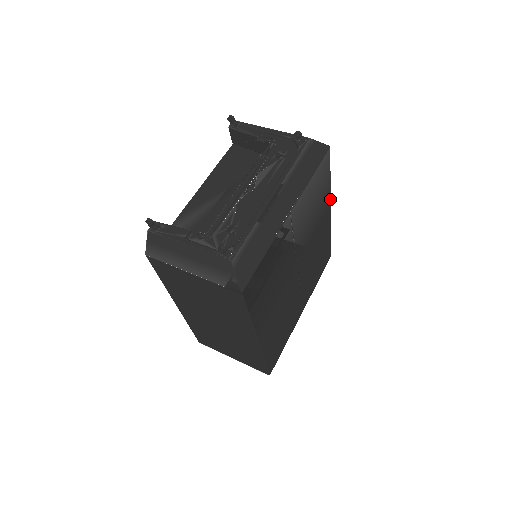
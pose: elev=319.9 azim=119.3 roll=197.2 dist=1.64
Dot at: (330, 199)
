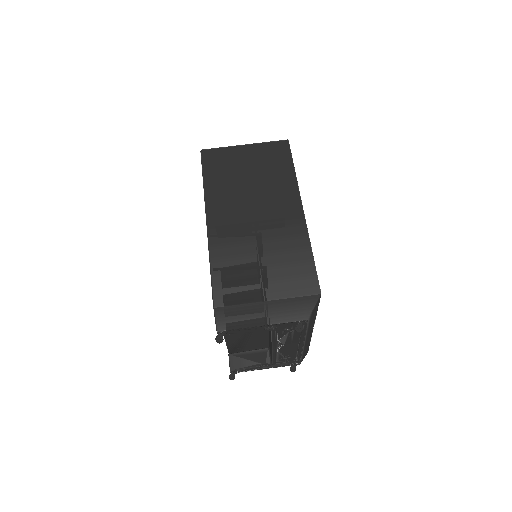
Dot at: (306, 225)
